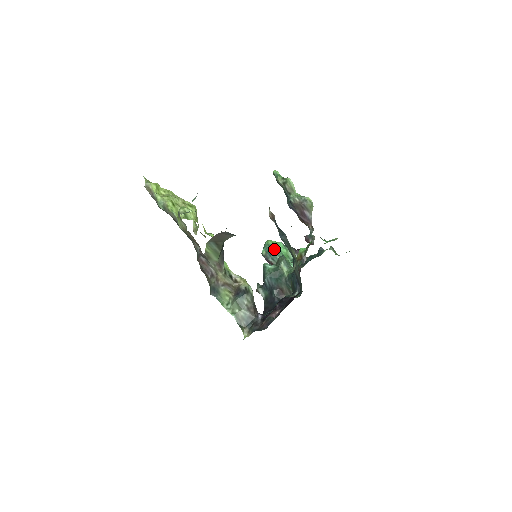
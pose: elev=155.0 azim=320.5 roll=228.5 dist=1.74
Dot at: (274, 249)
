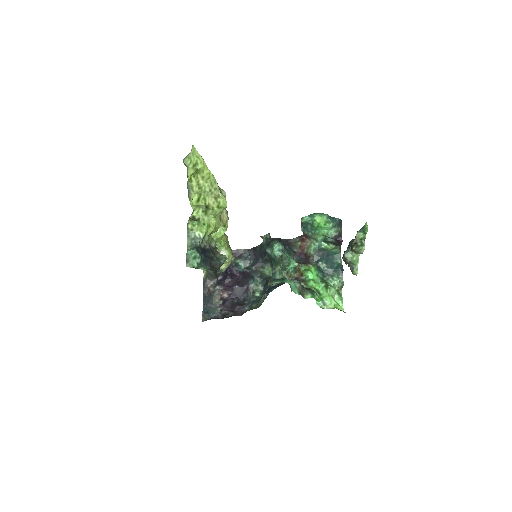
Dot at: (313, 228)
